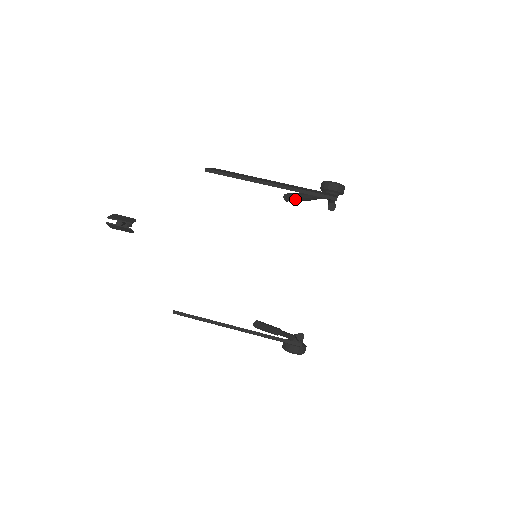
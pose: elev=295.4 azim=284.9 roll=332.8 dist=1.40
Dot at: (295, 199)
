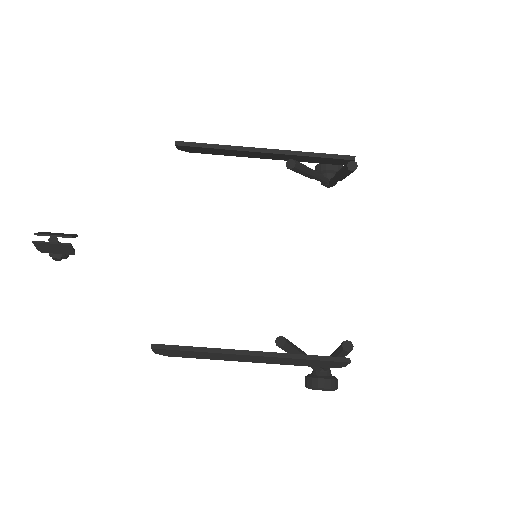
Dot at: (300, 168)
